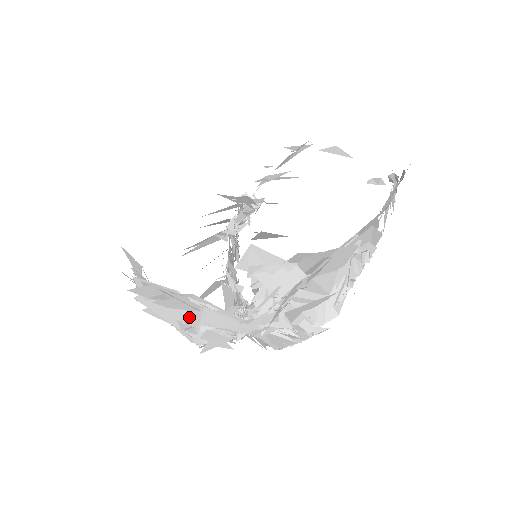
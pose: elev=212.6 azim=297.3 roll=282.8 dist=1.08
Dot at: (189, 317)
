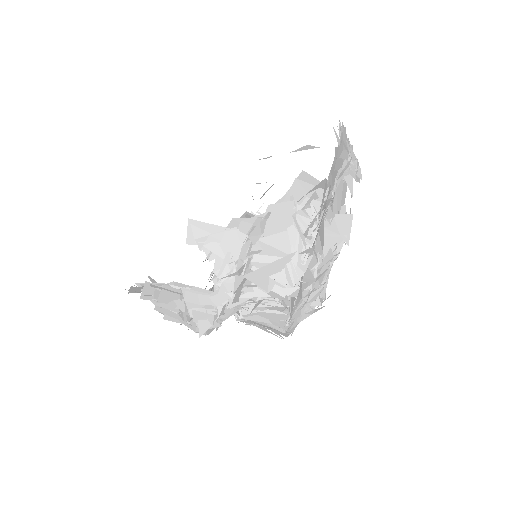
Dot at: (178, 304)
